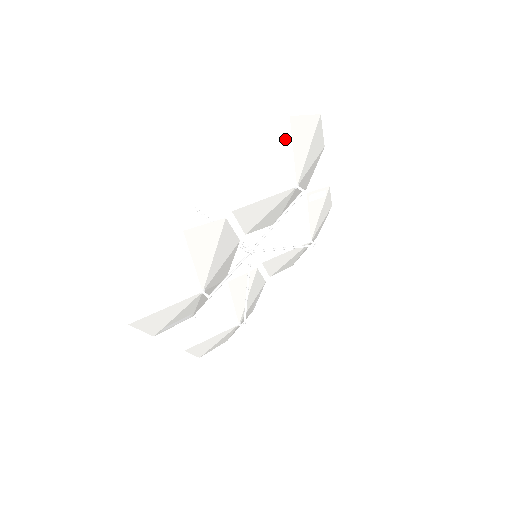
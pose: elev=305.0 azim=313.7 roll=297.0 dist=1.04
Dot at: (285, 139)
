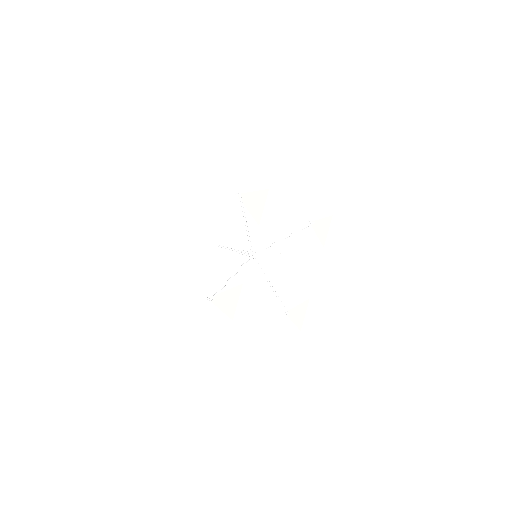
Dot at: (317, 191)
